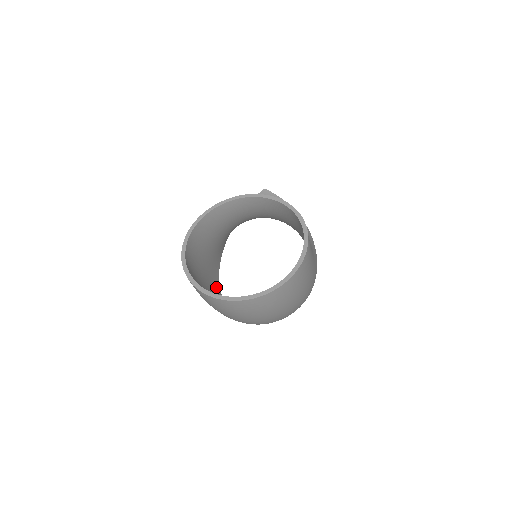
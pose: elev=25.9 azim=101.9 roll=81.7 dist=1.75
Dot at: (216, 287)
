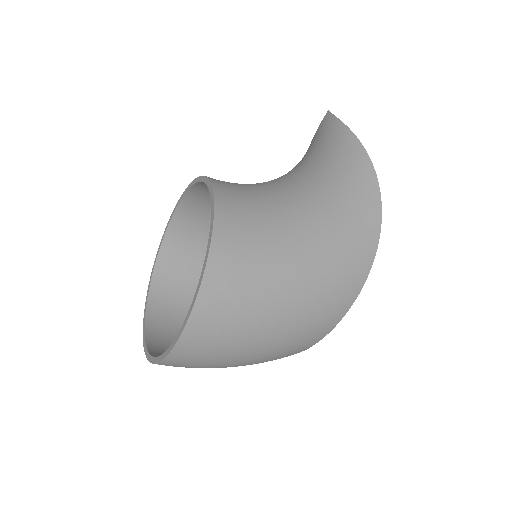
Dot at: occluded
